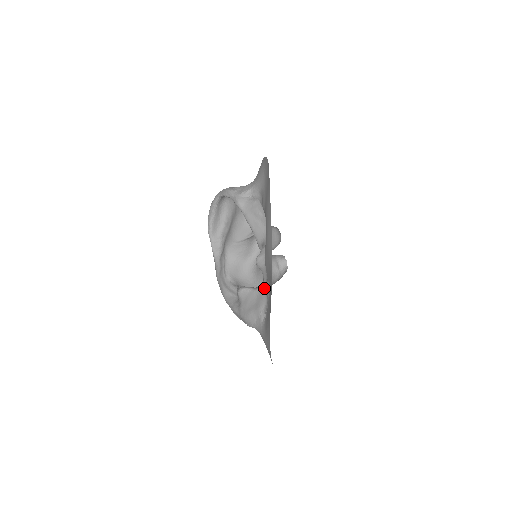
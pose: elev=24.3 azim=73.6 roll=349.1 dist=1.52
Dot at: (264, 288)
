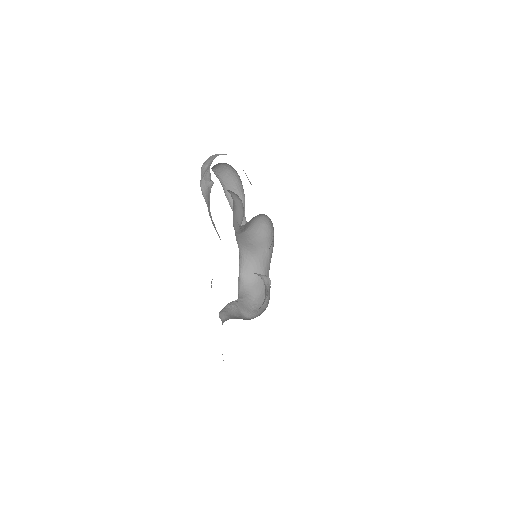
Dot at: occluded
